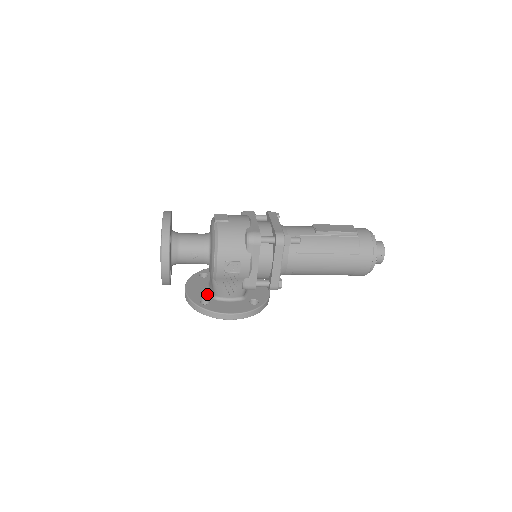
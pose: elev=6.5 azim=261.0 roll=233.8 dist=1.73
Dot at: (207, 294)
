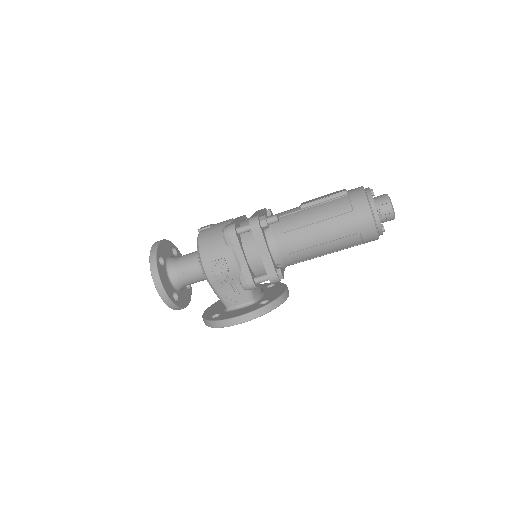
Dot at: (221, 310)
